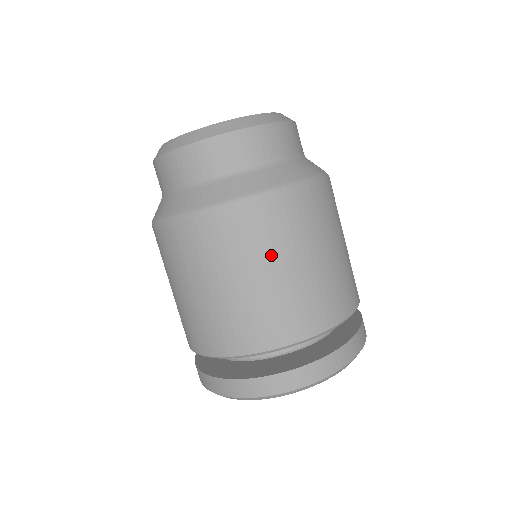
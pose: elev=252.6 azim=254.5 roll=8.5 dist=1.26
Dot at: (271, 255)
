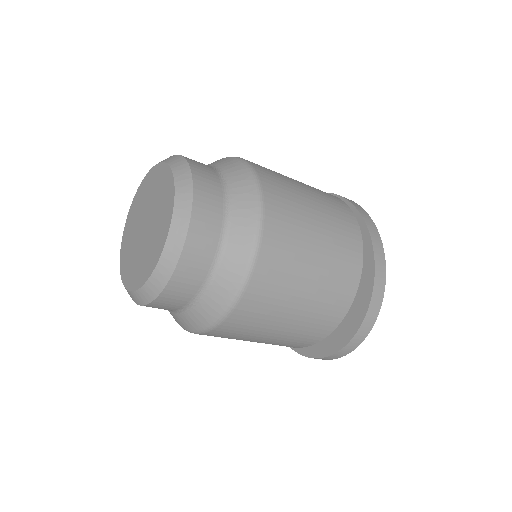
Dot at: (275, 318)
